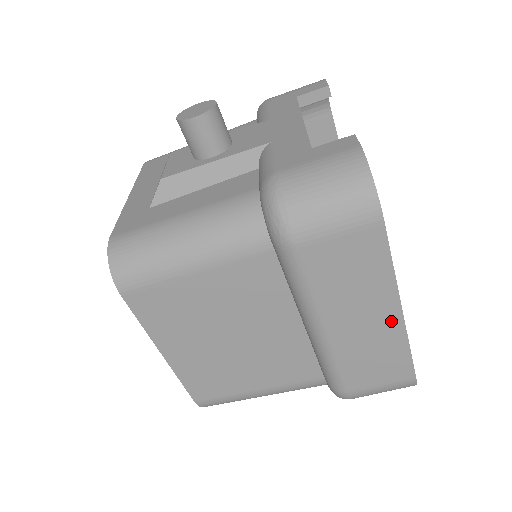
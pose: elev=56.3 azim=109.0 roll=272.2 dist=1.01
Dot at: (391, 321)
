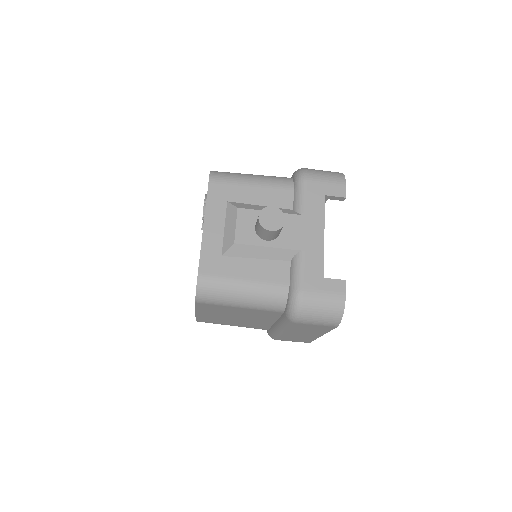
Dot at: (315, 336)
